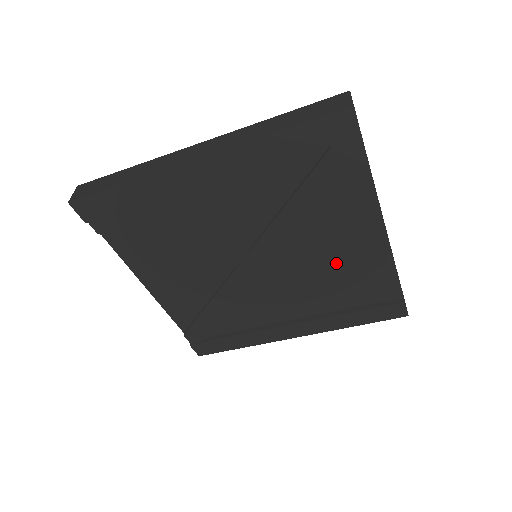
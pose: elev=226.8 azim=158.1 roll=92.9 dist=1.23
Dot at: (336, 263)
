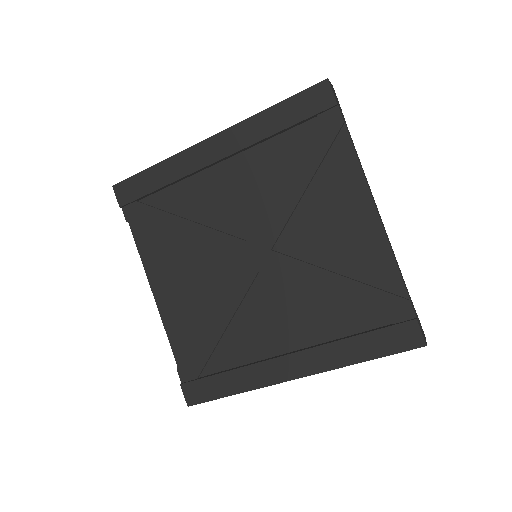
Dot at: (333, 261)
